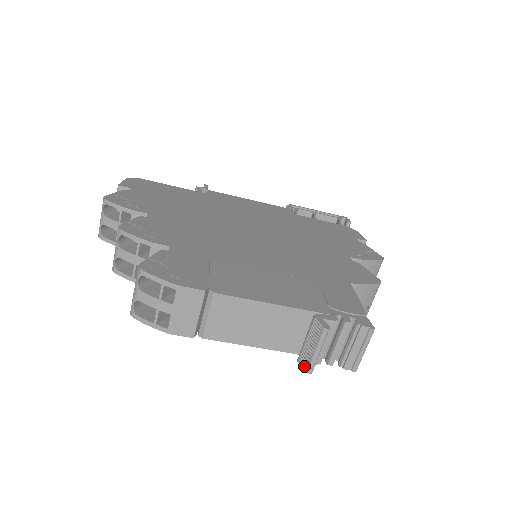
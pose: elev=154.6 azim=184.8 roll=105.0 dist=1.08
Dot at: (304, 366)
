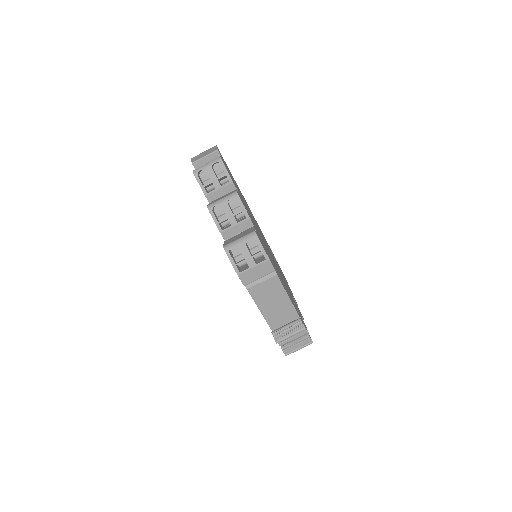
Dot at: (276, 338)
